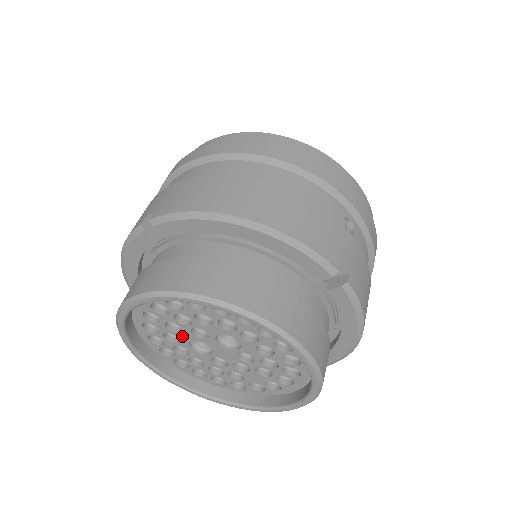
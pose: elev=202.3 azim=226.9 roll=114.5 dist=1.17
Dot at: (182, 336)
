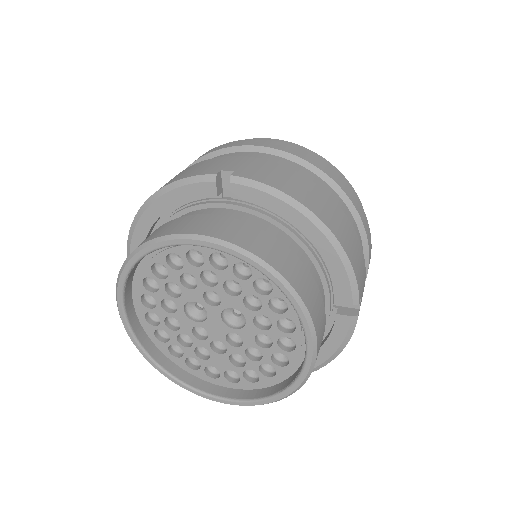
Dot at: (188, 293)
